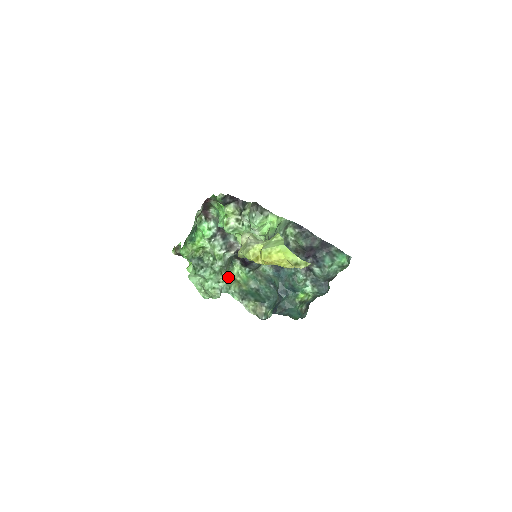
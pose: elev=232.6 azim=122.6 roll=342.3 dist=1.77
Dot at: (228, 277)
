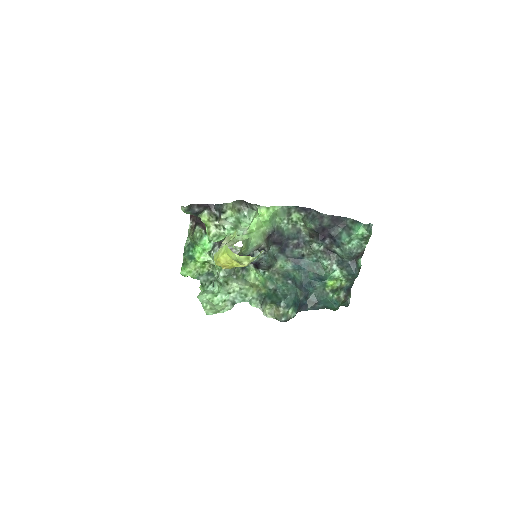
Dot at: (238, 285)
